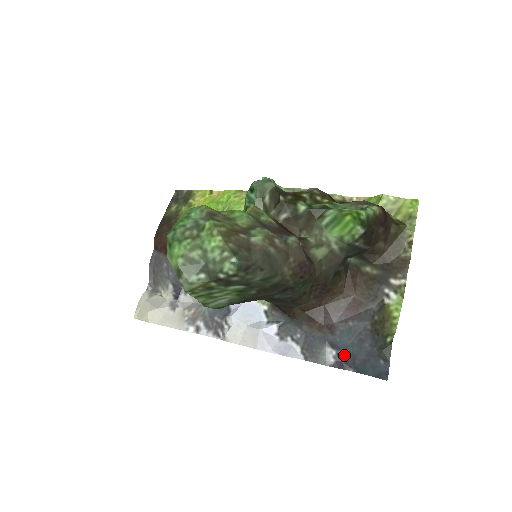
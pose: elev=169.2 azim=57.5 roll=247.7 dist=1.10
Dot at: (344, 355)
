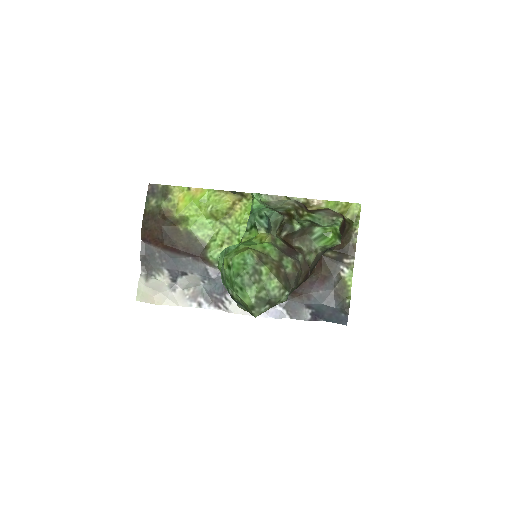
Dot at: (317, 312)
